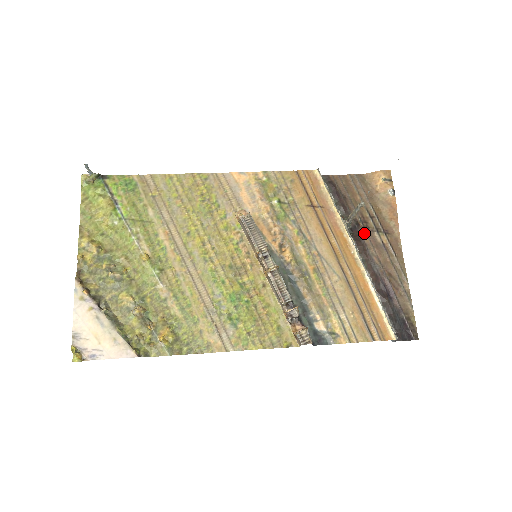
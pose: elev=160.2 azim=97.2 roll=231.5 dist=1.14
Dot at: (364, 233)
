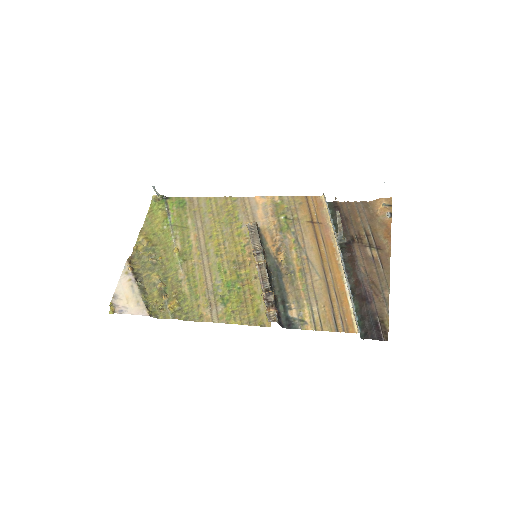
Dot at: (357, 247)
